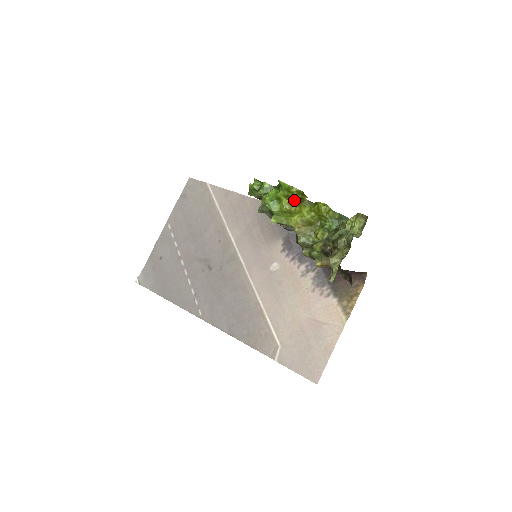
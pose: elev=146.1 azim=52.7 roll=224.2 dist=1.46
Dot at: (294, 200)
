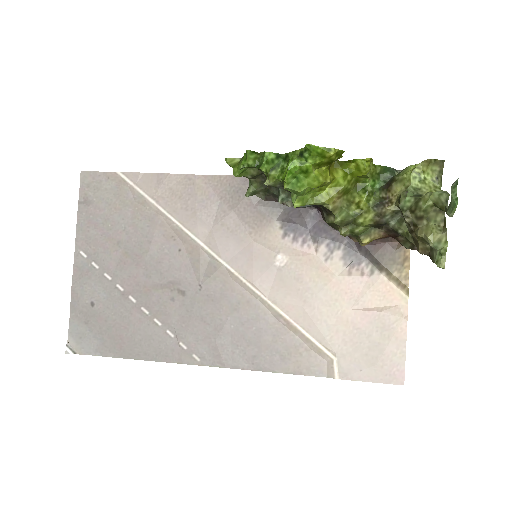
Dot at: (325, 166)
